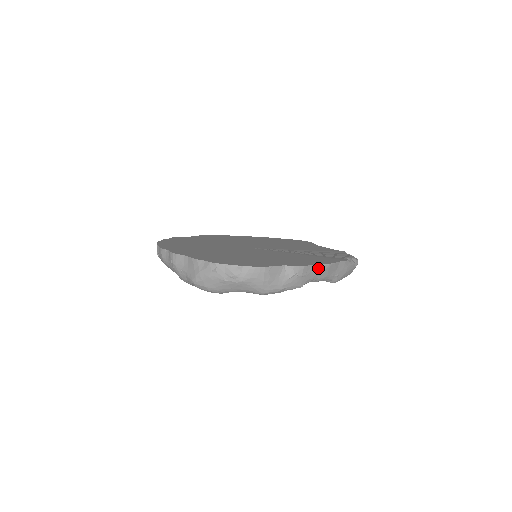
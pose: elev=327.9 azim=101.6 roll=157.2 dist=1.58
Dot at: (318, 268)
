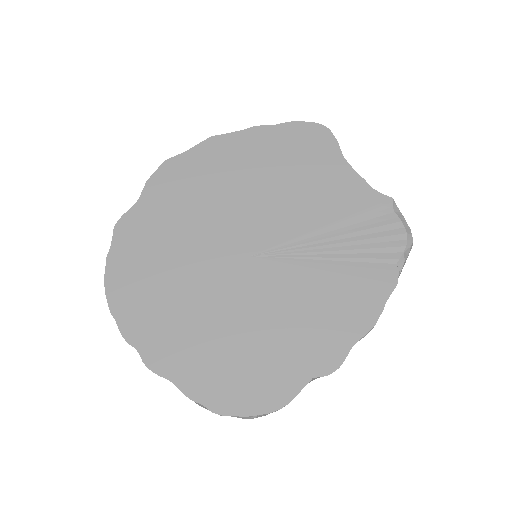
Dot at: (357, 341)
